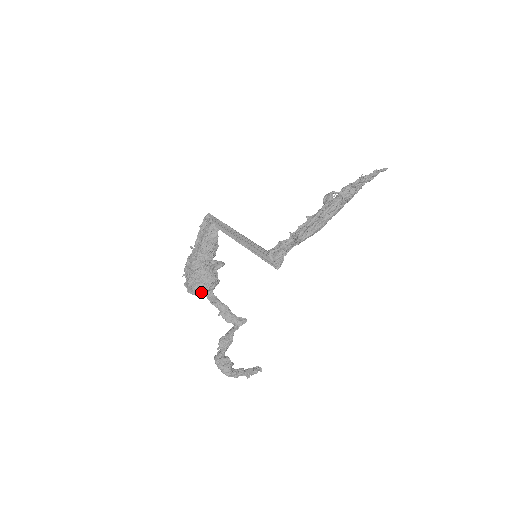
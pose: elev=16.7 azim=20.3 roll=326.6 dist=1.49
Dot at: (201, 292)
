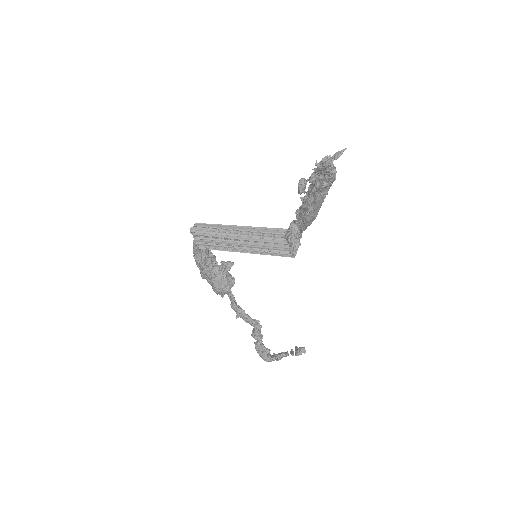
Dot at: (220, 294)
